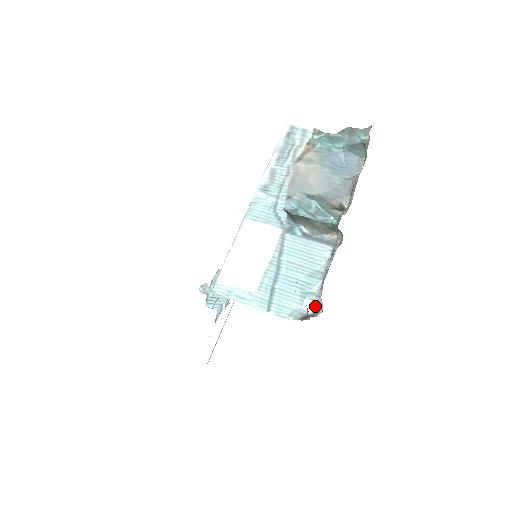
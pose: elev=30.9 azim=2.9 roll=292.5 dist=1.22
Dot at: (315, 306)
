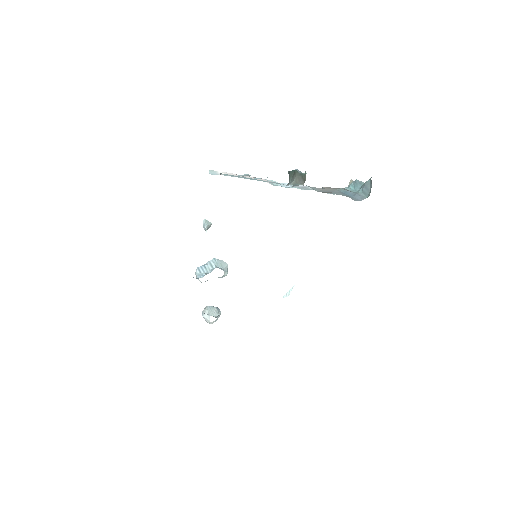
Dot at: occluded
